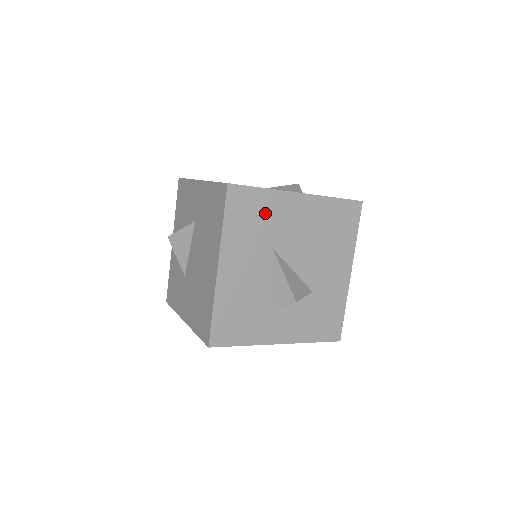
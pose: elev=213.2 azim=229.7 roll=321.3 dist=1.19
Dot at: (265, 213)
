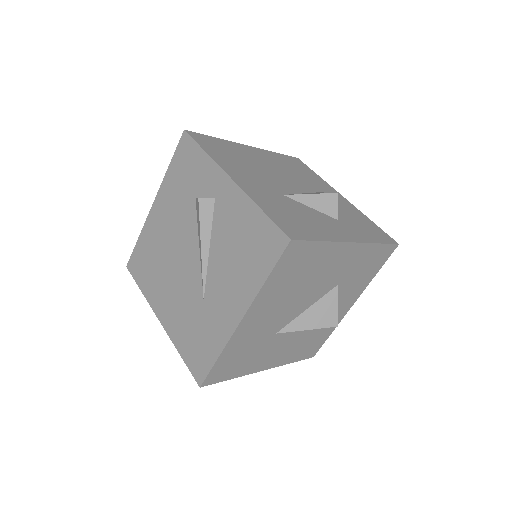
Dot at: (242, 349)
